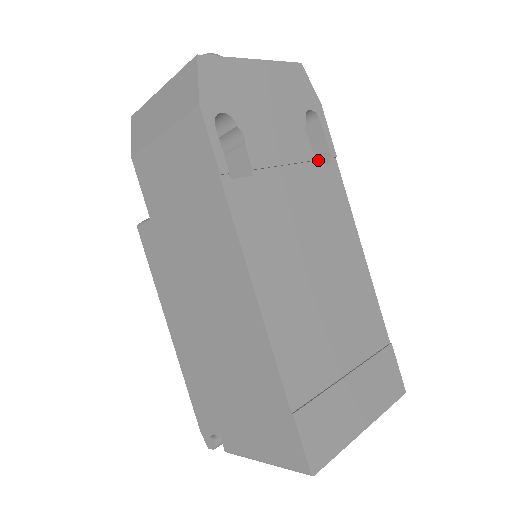
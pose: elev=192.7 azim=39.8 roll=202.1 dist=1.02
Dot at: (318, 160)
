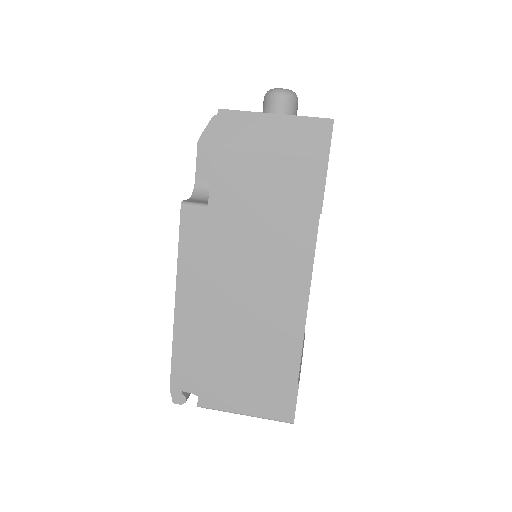
Dot at: occluded
